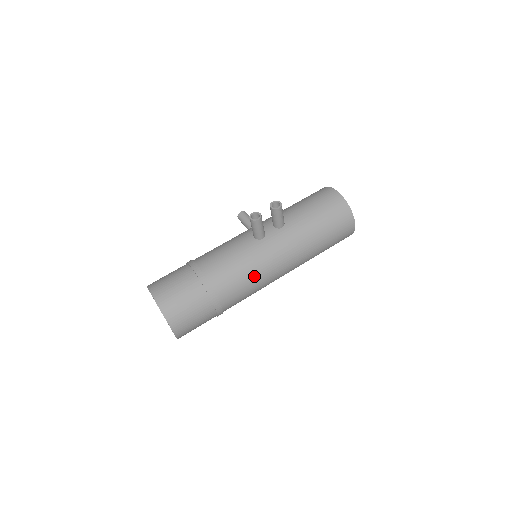
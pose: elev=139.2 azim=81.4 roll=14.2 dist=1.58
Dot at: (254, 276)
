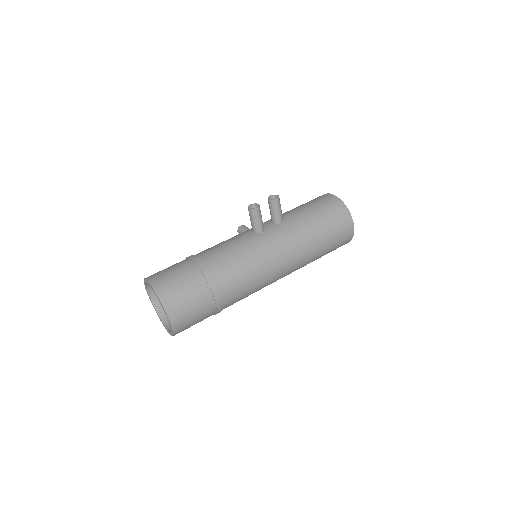
Dot at: (254, 266)
